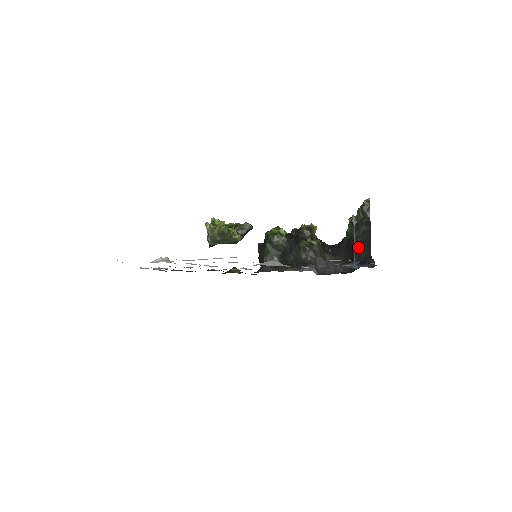
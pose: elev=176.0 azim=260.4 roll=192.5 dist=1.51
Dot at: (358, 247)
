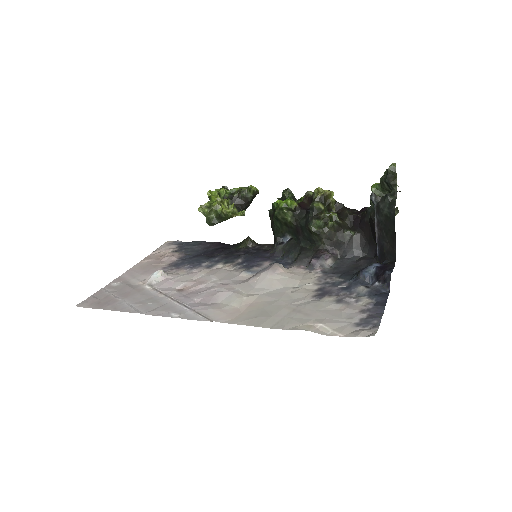
Dot at: (381, 234)
